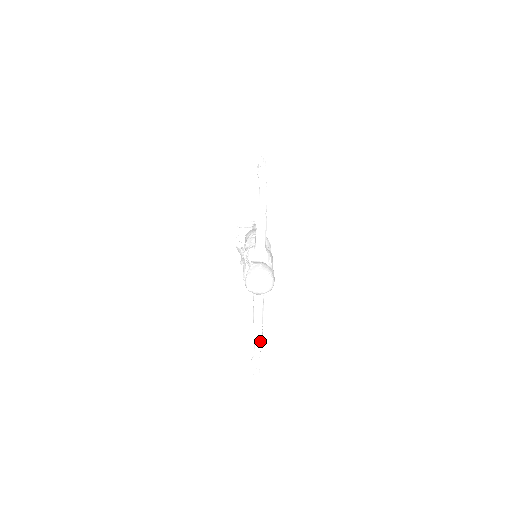
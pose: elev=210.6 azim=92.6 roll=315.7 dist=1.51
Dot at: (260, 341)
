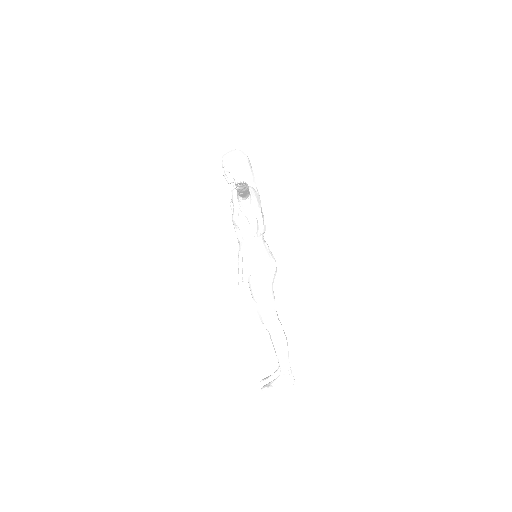
Dot at: occluded
